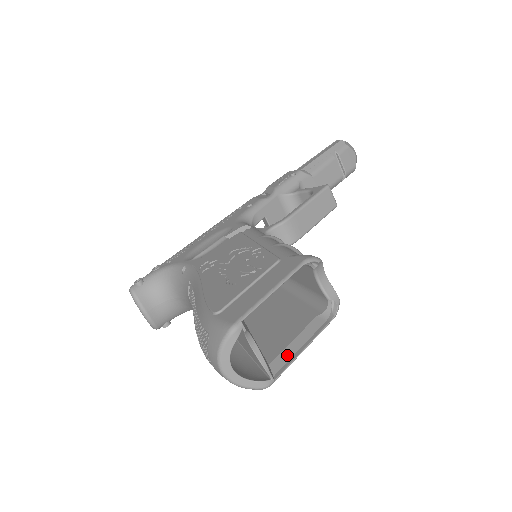
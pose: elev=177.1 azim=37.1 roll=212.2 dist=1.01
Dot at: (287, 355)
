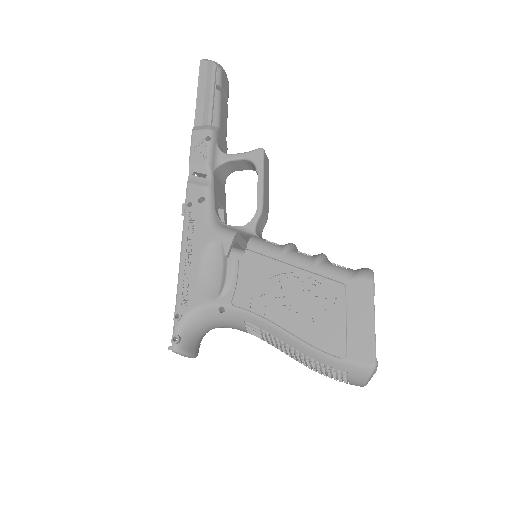
Dot at: occluded
